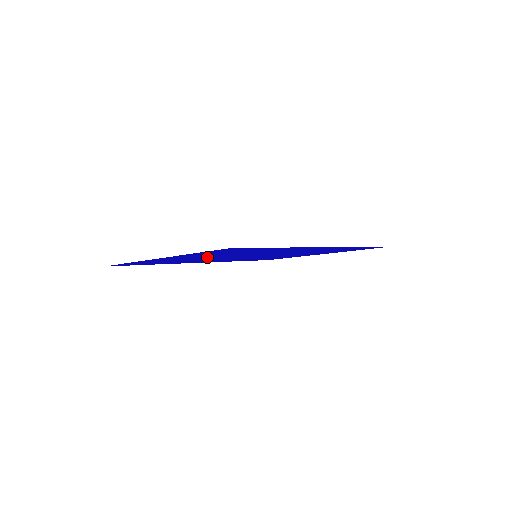
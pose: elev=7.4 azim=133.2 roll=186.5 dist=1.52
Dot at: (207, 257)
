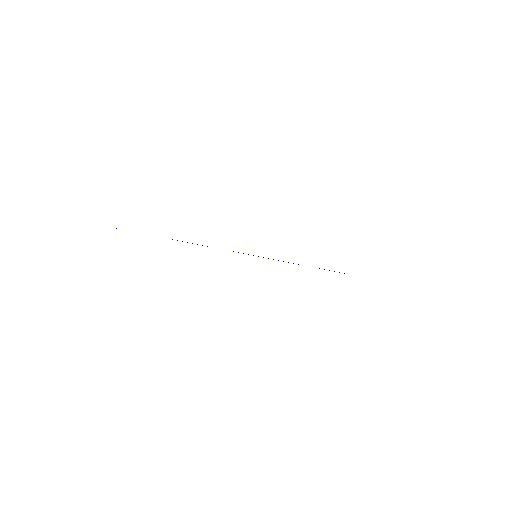
Dot at: occluded
